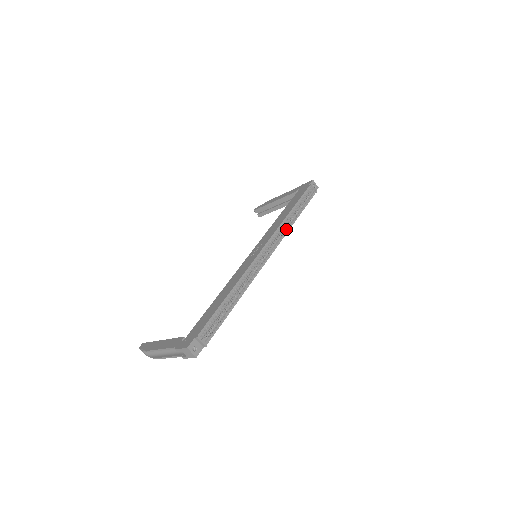
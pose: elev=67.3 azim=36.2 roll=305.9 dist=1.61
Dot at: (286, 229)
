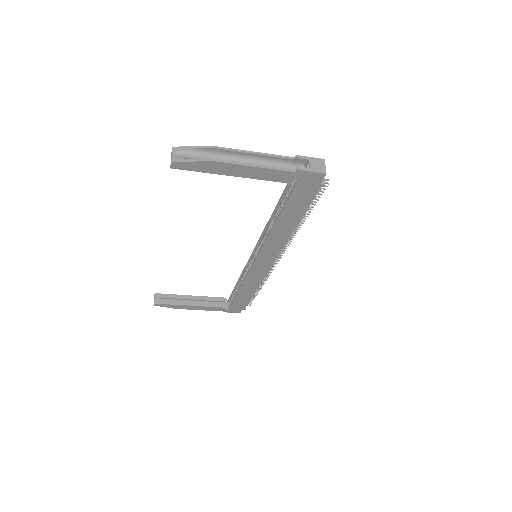
Dot at: (267, 275)
